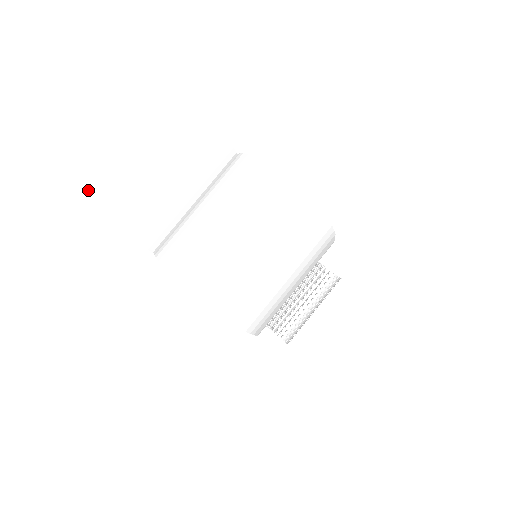
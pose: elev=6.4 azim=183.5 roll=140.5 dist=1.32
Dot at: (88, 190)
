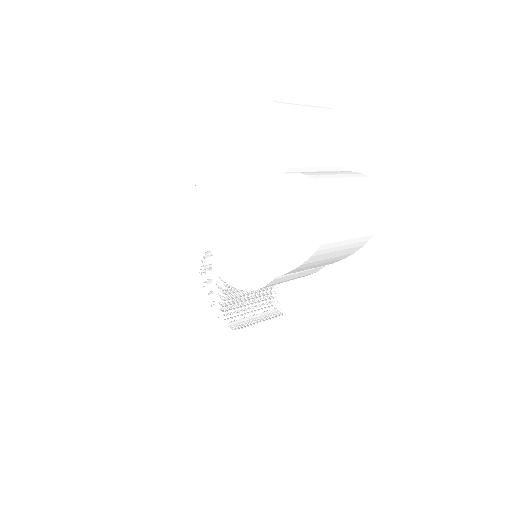
Dot at: (293, 113)
